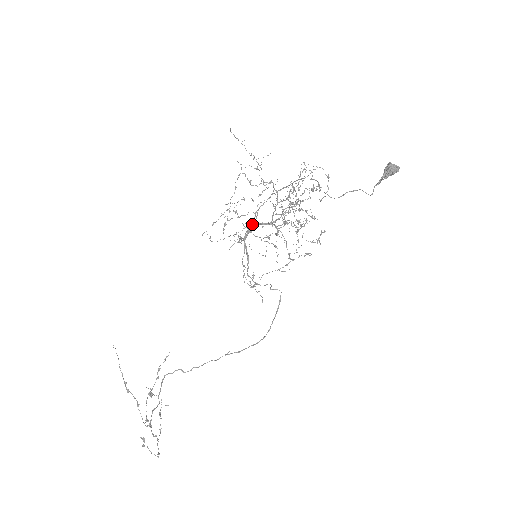
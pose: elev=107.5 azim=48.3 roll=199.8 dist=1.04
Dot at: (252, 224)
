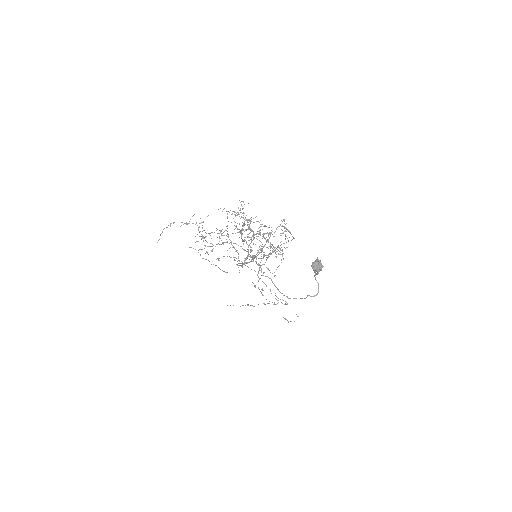
Dot at: (238, 260)
